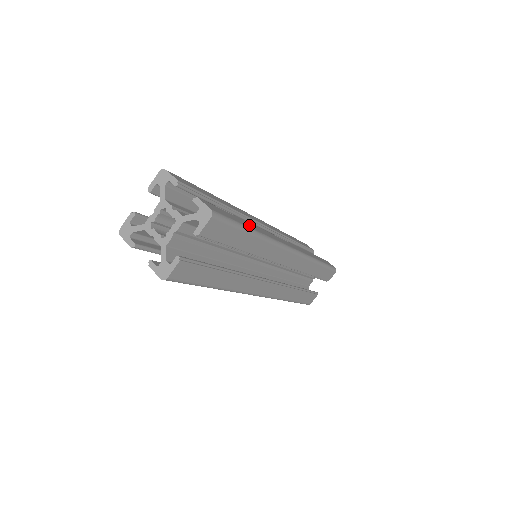
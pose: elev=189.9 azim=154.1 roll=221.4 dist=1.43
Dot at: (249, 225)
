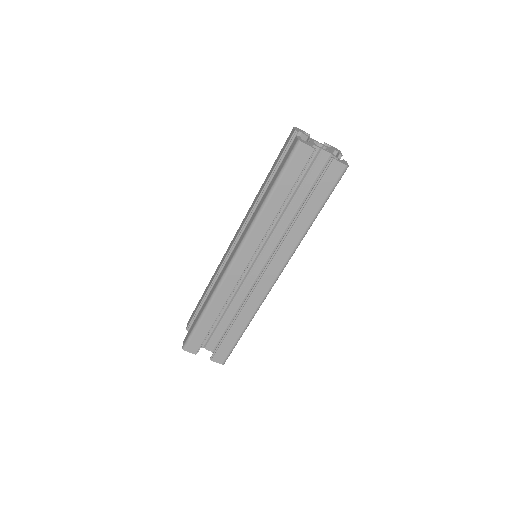
Dot at: occluded
